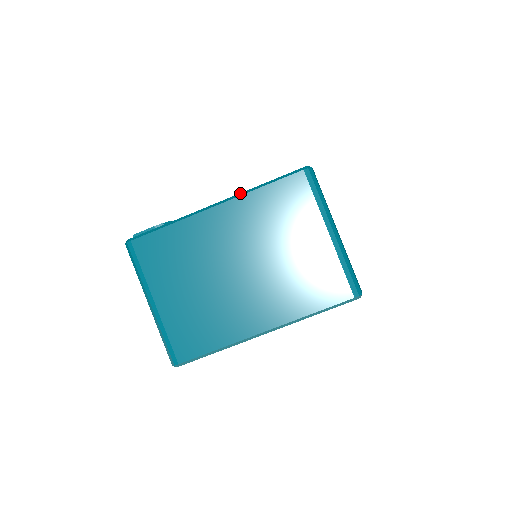
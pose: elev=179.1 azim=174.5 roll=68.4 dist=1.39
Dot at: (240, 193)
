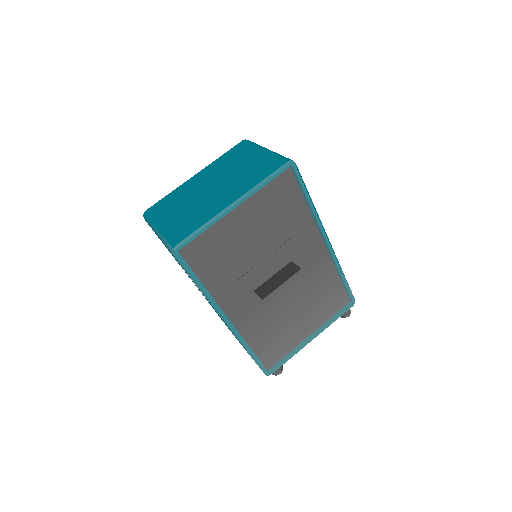
Dot at: (209, 165)
